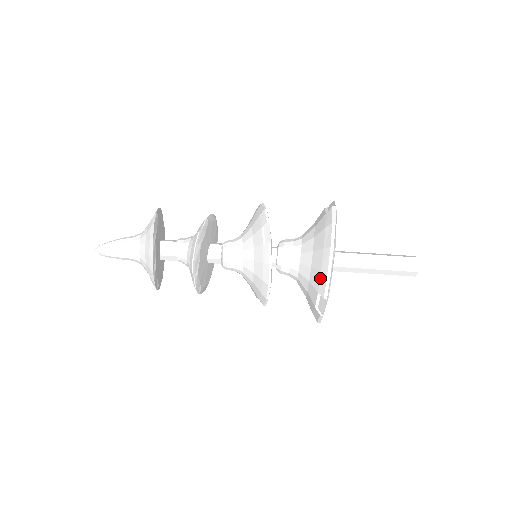
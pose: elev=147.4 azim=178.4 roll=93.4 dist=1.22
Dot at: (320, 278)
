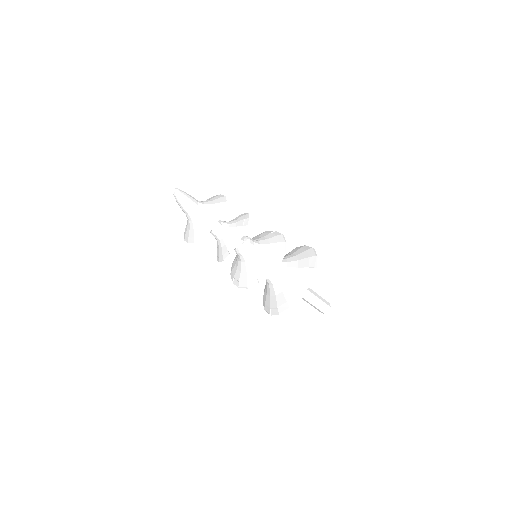
Dot at: (310, 260)
